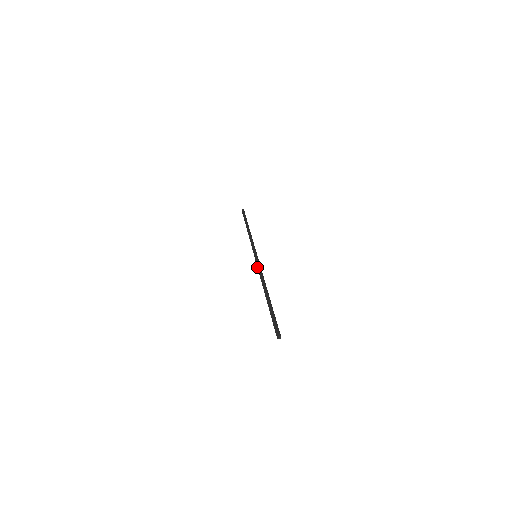
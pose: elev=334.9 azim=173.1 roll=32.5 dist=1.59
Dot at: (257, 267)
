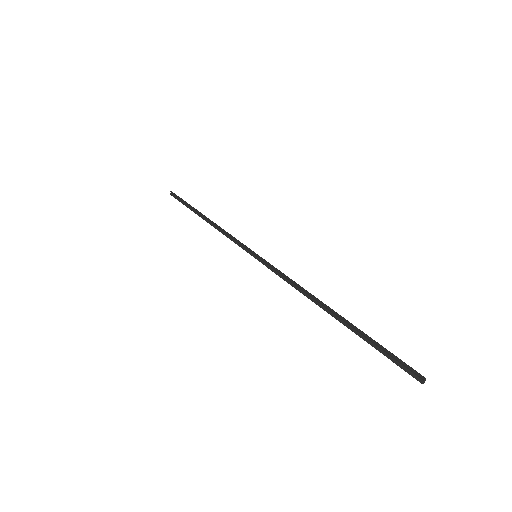
Dot at: (274, 272)
